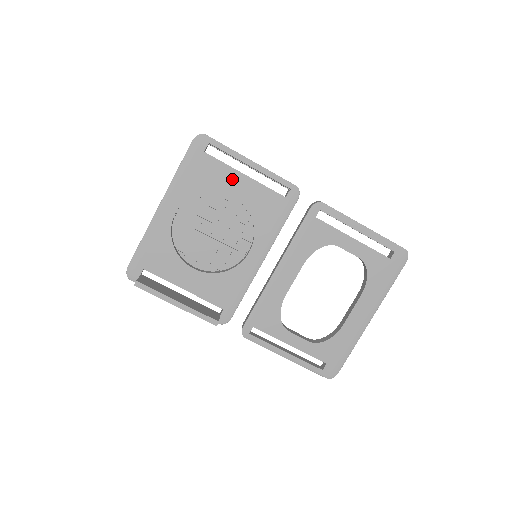
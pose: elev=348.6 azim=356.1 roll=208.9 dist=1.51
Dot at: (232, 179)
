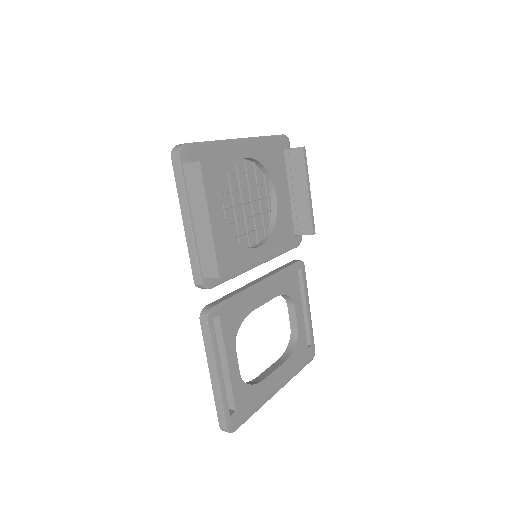
Dot at: (283, 186)
